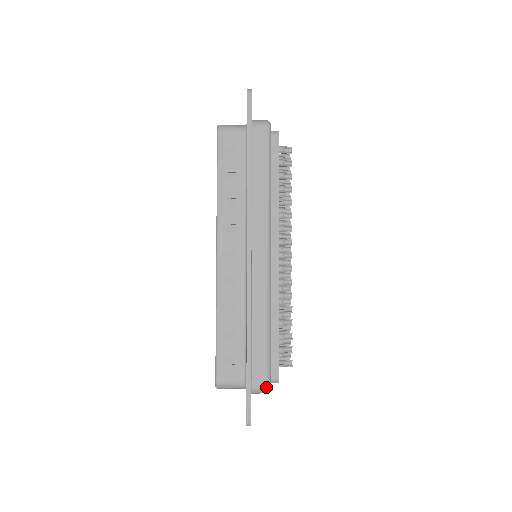
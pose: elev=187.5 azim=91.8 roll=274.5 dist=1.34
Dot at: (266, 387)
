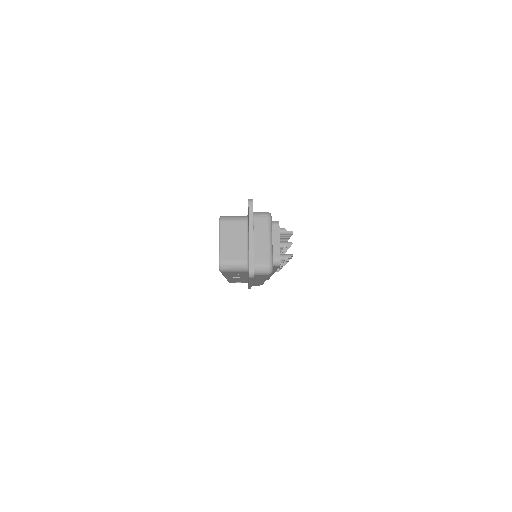
Dot at: occluded
